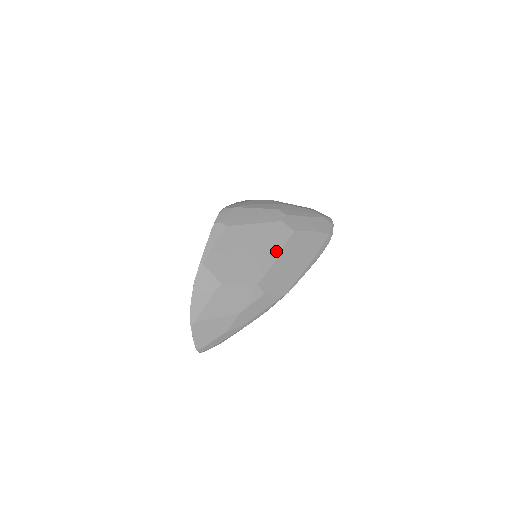
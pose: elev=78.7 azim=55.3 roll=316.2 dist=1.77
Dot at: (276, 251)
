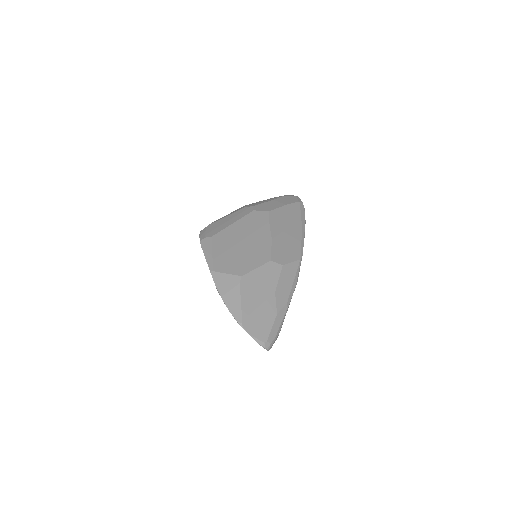
Dot at: (266, 231)
